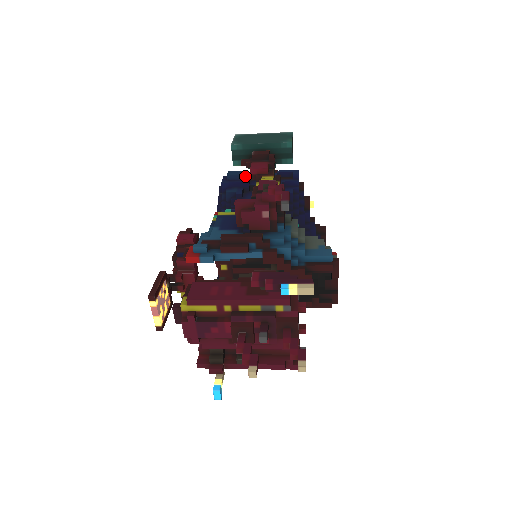
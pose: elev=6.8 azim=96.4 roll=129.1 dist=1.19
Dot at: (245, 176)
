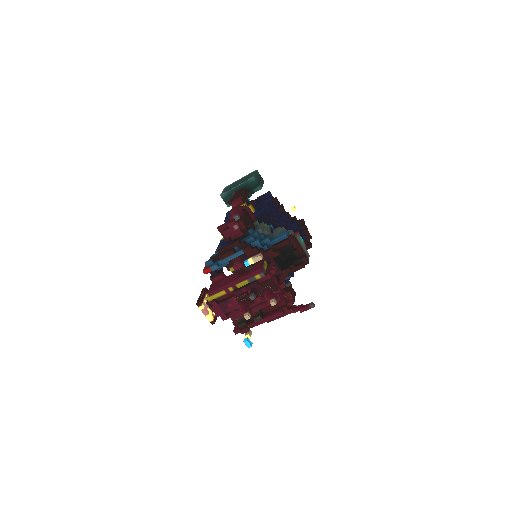
Dot at: occluded
